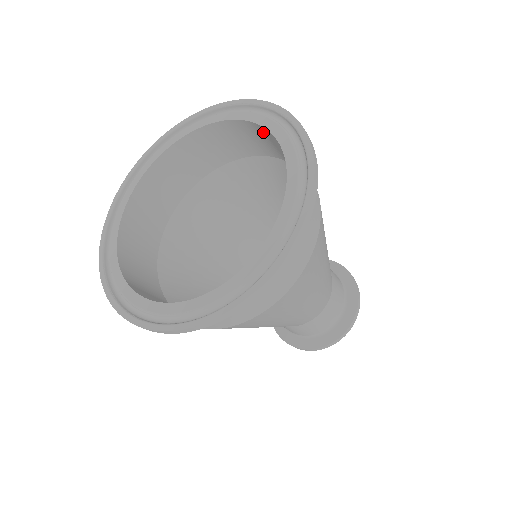
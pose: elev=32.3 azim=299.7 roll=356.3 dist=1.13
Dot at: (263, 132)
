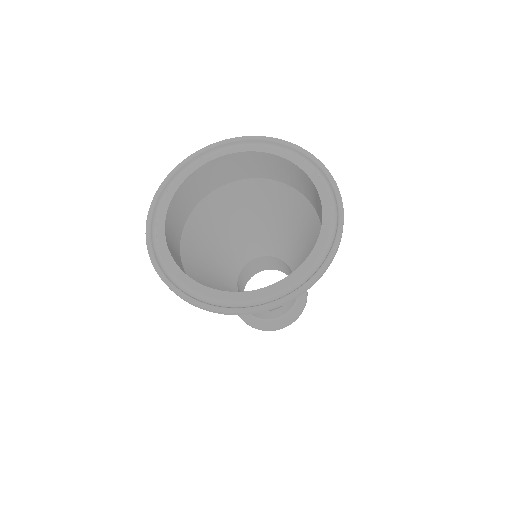
Dot at: (304, 177)
